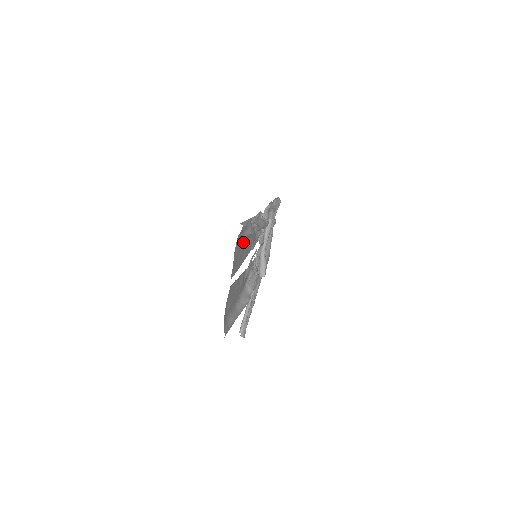
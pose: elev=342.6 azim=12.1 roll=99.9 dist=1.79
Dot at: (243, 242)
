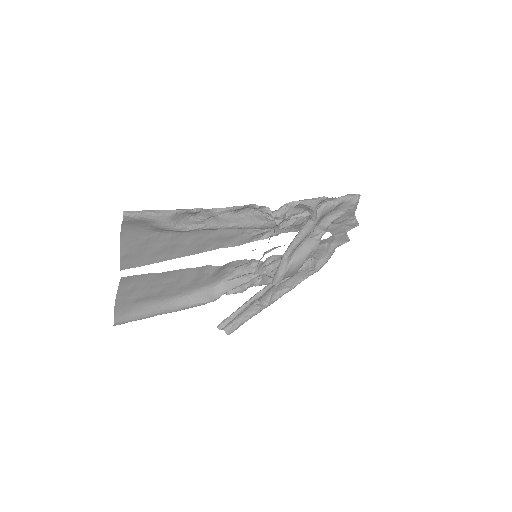
Dot at: (169, 234)
